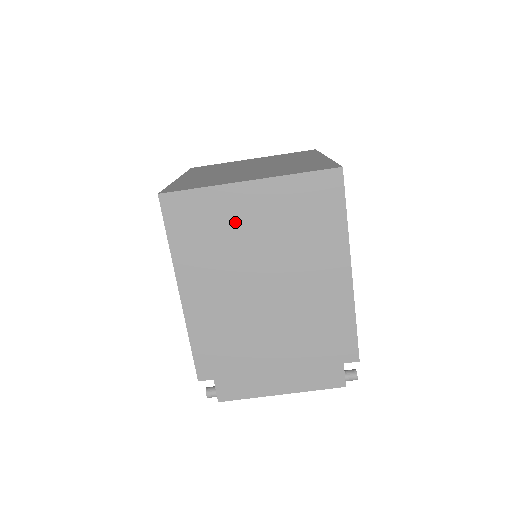
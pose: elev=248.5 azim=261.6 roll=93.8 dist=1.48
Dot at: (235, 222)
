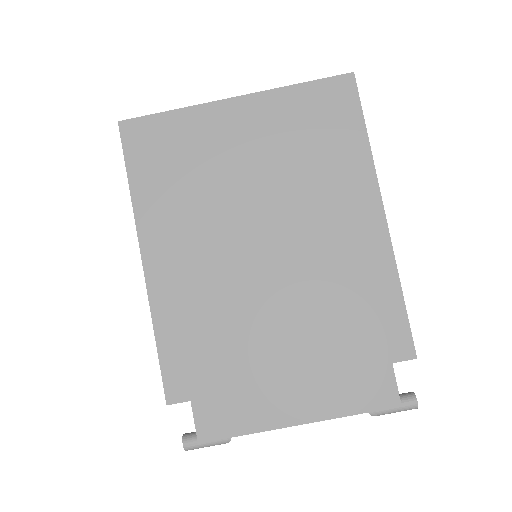
Dot at: (218, 152)
